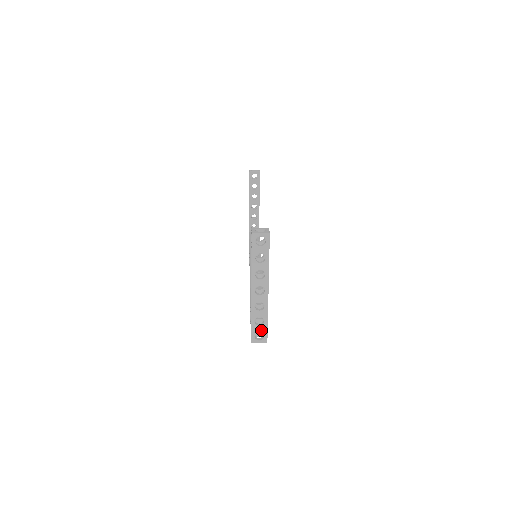
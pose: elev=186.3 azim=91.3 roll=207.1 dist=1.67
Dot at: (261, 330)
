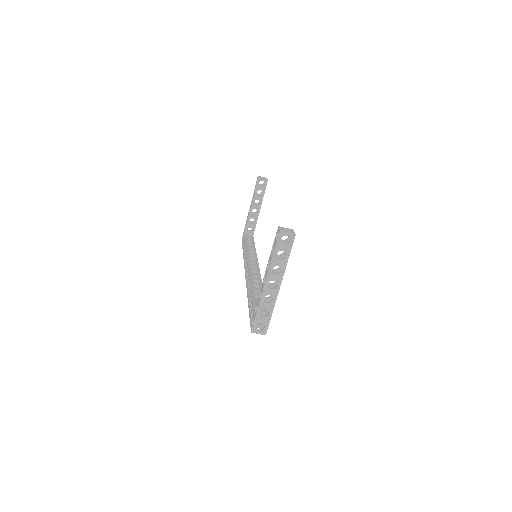
Dot at: (264, 322)
